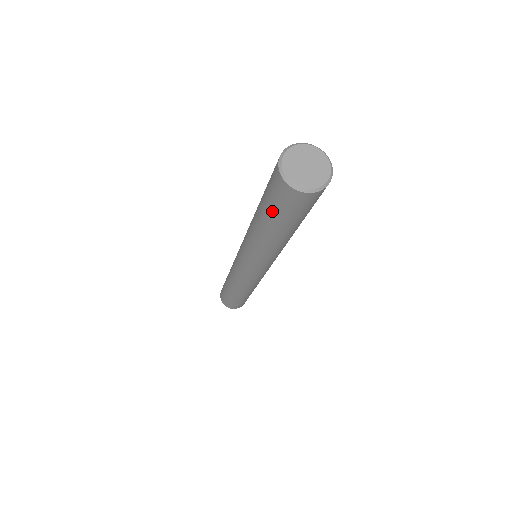
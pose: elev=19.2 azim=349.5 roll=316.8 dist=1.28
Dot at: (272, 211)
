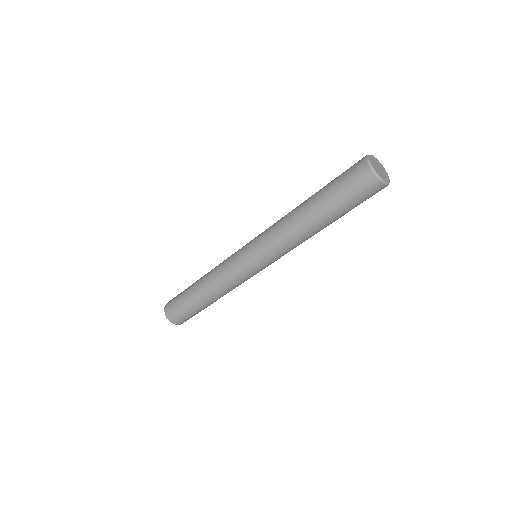
Dot at: (333, 183)
